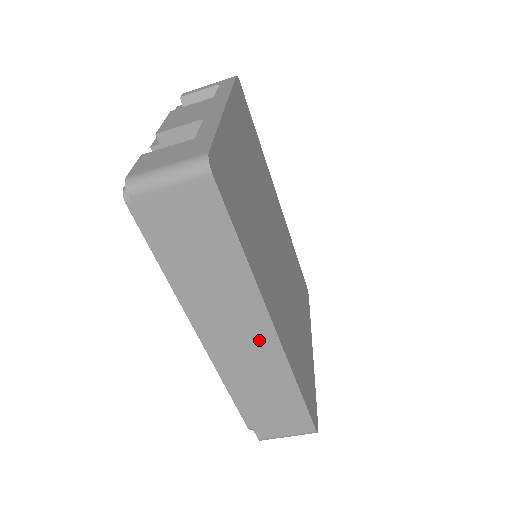
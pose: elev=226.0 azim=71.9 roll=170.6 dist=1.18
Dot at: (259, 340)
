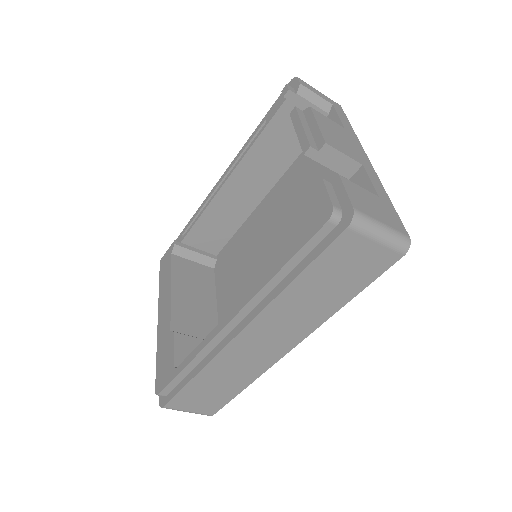
Dot at: (272, 351)
